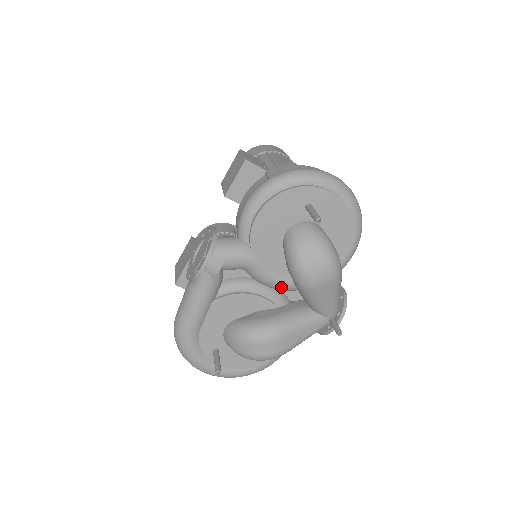
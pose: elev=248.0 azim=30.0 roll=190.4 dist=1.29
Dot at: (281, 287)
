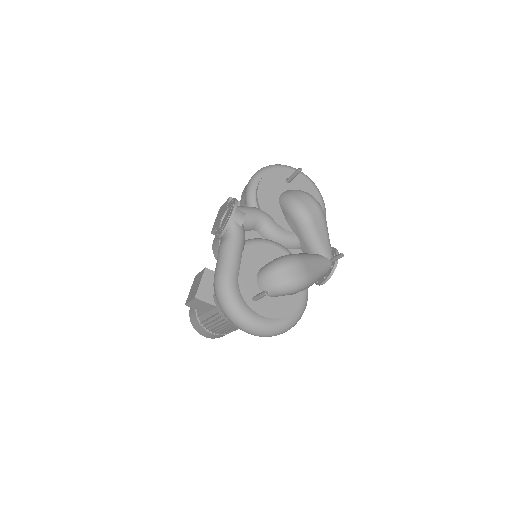
Dot at: (288, 240)
